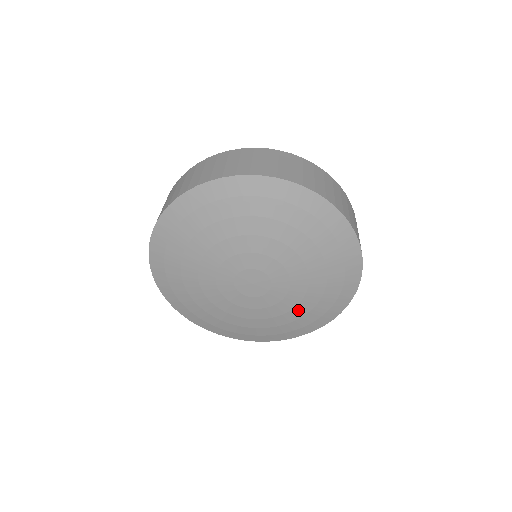
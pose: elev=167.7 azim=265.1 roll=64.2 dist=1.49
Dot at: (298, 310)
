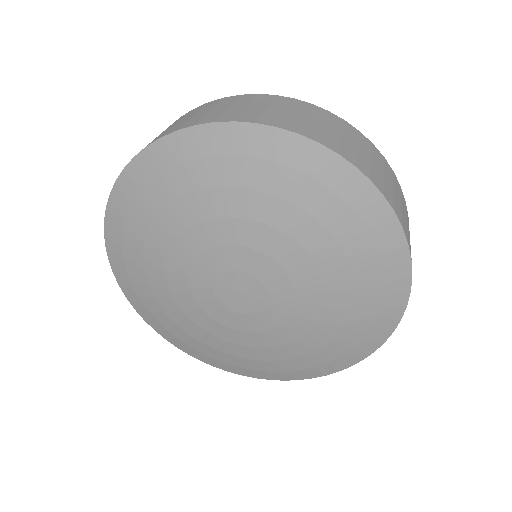
Dot at: (334, 285)
